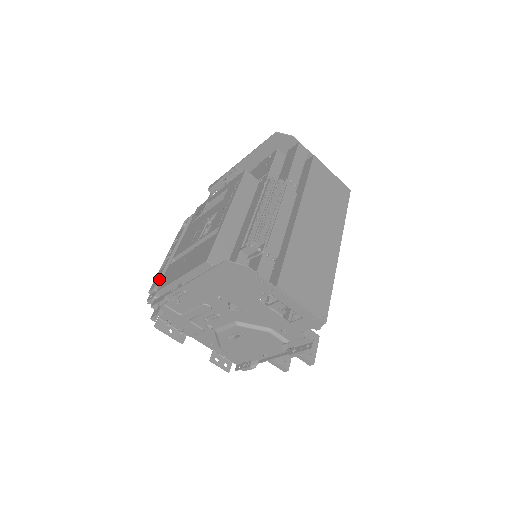
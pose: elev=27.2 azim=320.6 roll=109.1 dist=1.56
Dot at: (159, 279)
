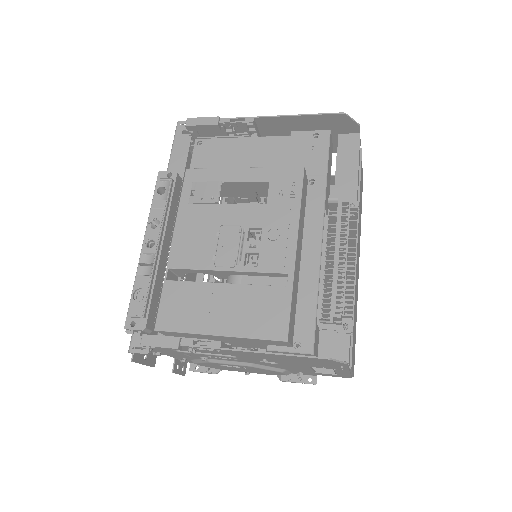
Dot at: (147, 298)
